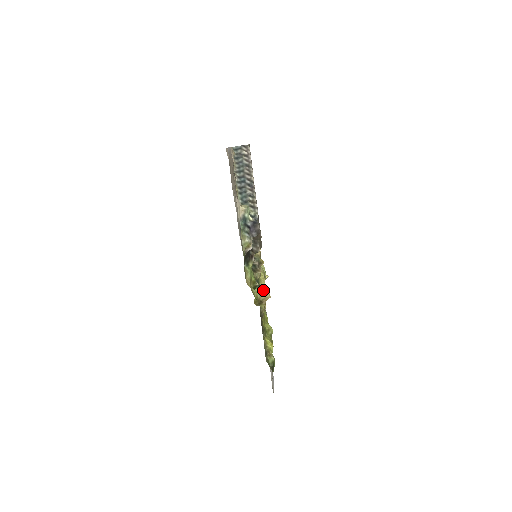
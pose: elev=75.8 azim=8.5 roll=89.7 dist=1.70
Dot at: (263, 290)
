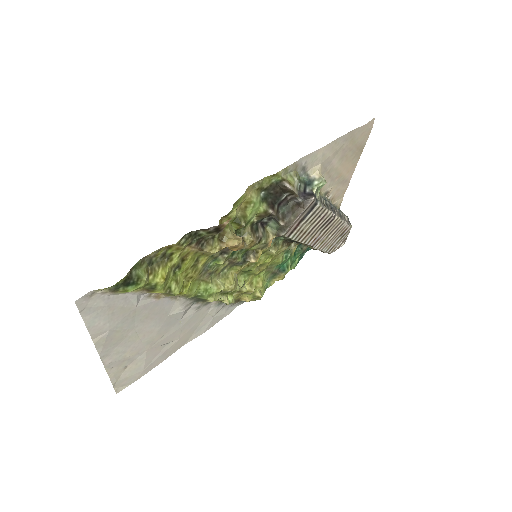
Dot at: occluded
